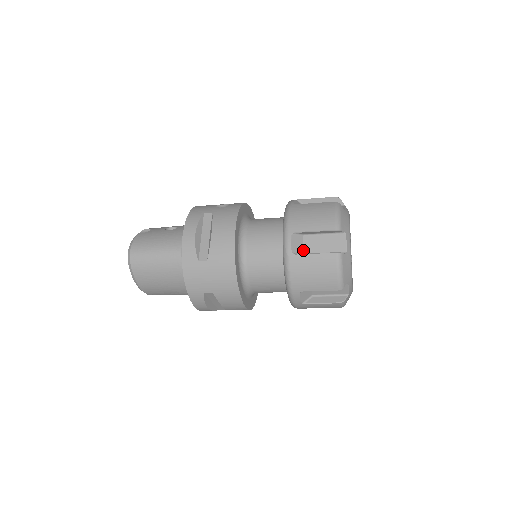
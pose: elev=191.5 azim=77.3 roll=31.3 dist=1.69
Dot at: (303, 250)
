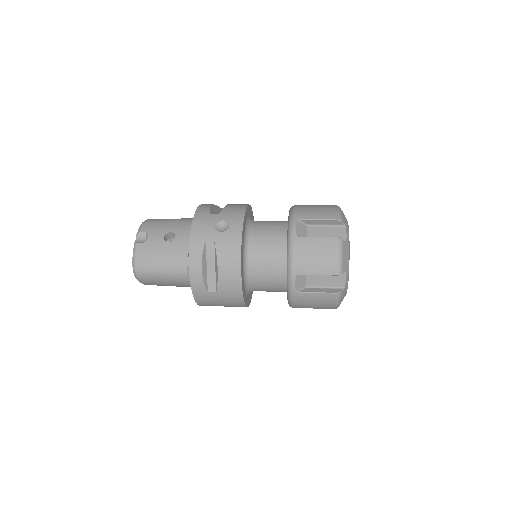
Dot at: (305, 283)
